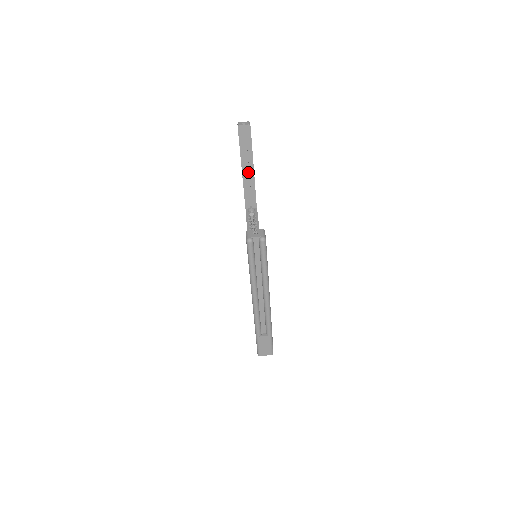
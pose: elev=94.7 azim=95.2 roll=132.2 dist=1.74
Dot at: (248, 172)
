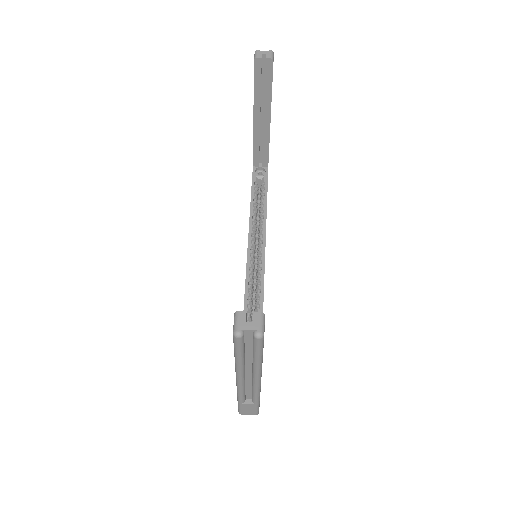
Dot at: (262, 121)
